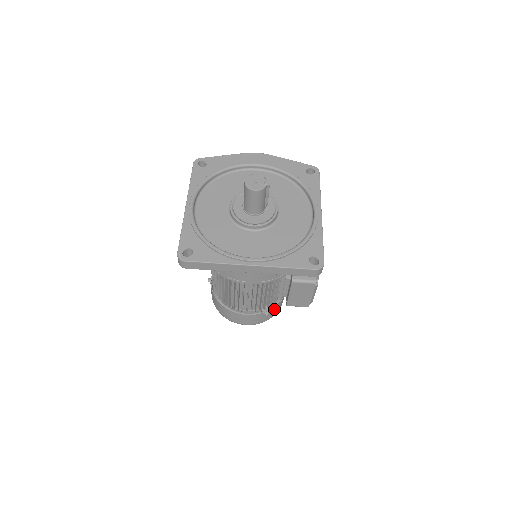
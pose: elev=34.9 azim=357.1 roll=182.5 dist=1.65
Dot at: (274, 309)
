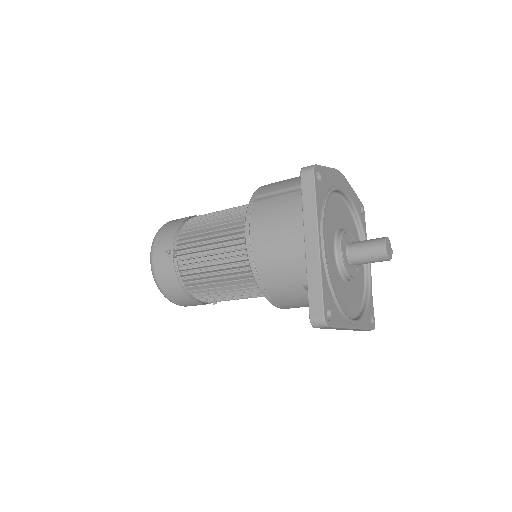
Dot at: occluded
